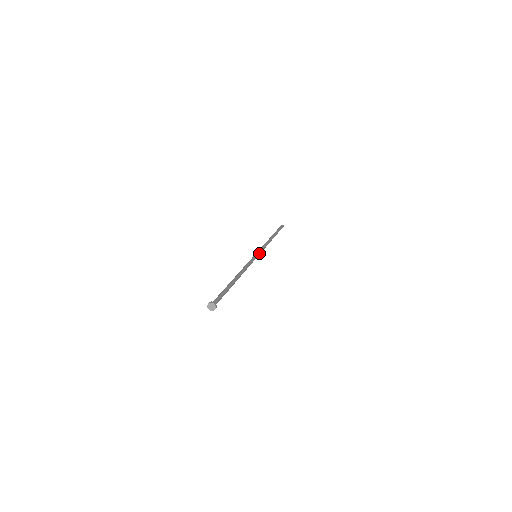
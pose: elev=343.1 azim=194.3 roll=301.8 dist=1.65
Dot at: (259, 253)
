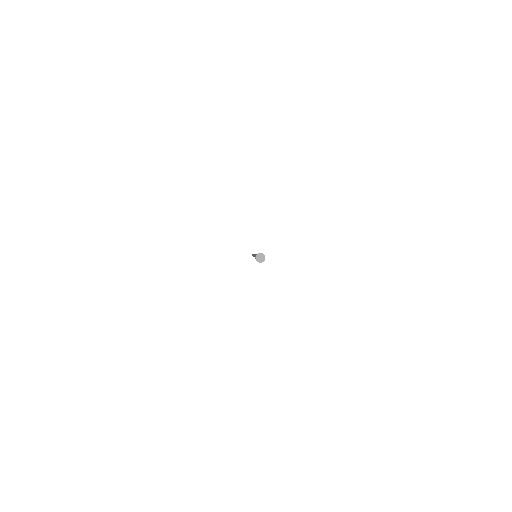
Dot at: occluded
